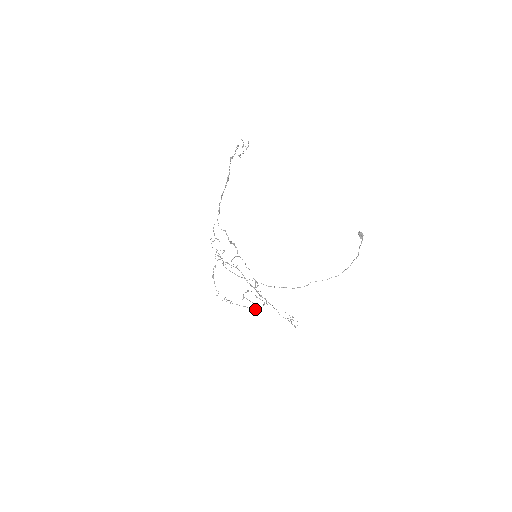
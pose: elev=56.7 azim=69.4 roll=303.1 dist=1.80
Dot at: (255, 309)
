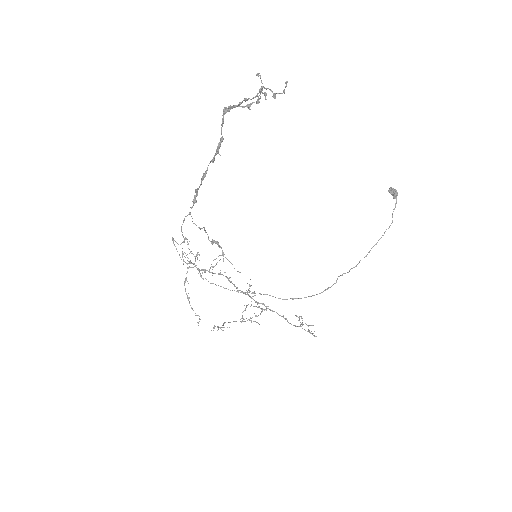
Dot at: occluded
